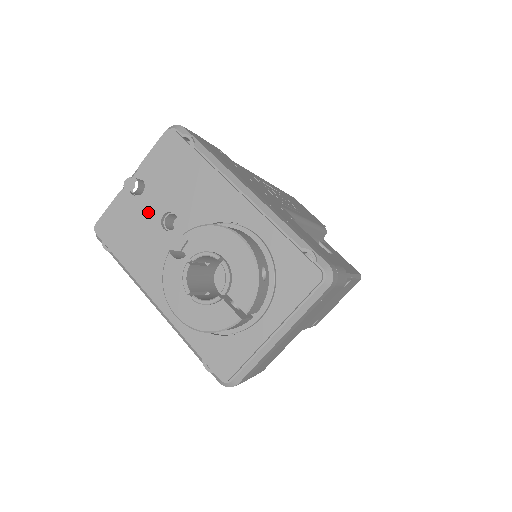
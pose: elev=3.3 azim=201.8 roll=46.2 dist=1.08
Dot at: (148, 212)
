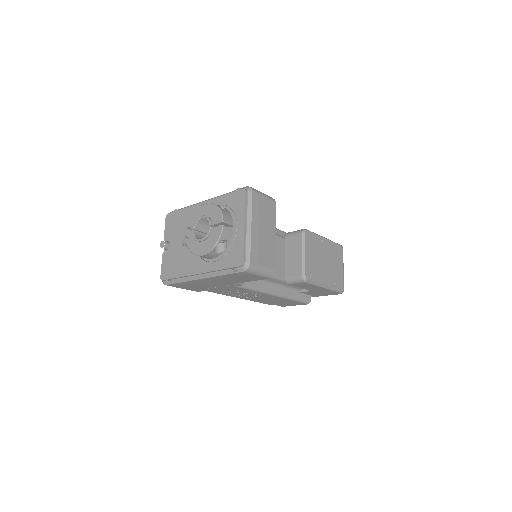
Dot at: (176, 248)
